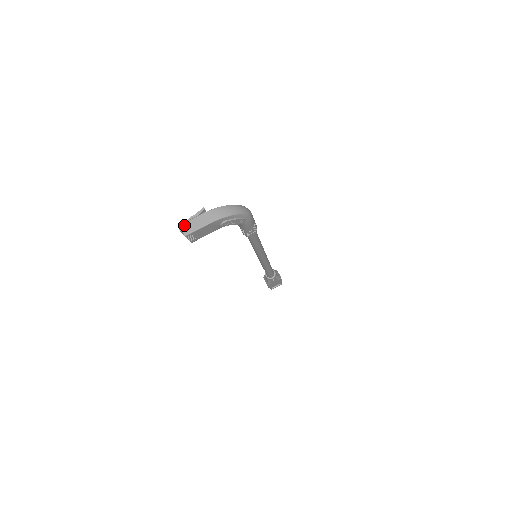
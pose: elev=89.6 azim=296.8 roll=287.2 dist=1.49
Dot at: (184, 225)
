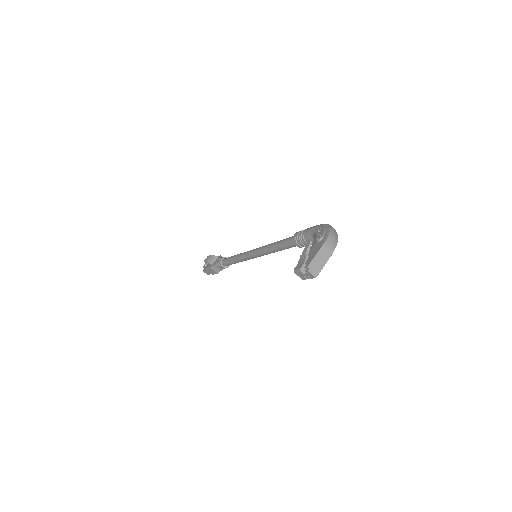
Dot at: (311, 267)
